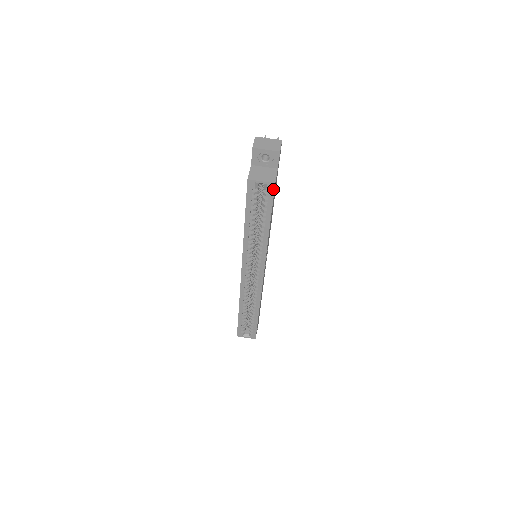
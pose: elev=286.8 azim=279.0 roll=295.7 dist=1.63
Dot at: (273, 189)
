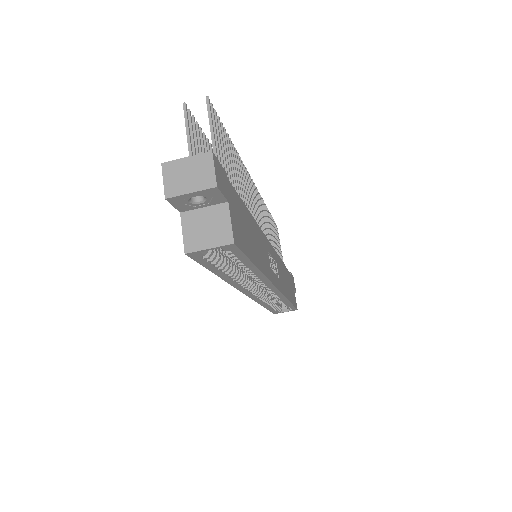
Dot at: (235, 247)
